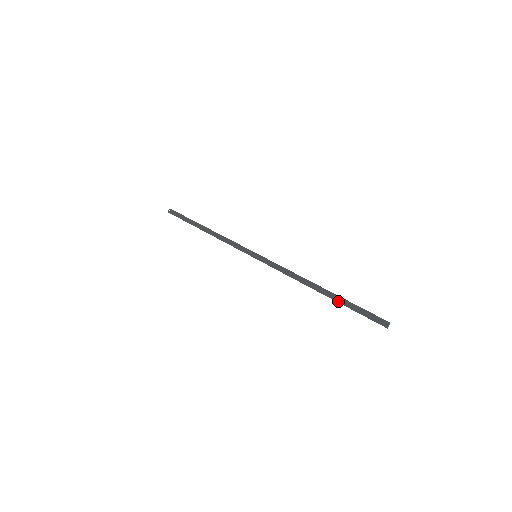
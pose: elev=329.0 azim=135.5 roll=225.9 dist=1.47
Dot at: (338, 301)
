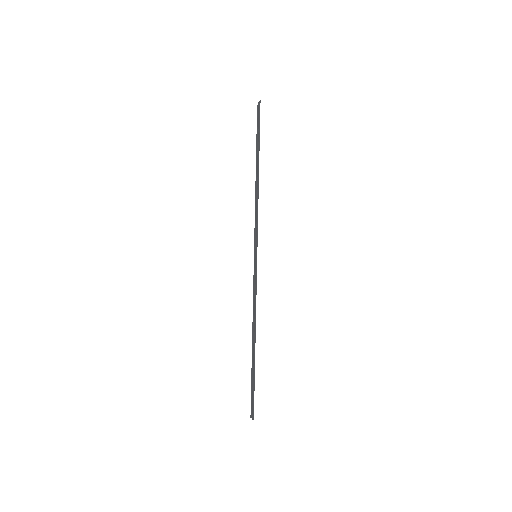
Dot at: (253, 365)
